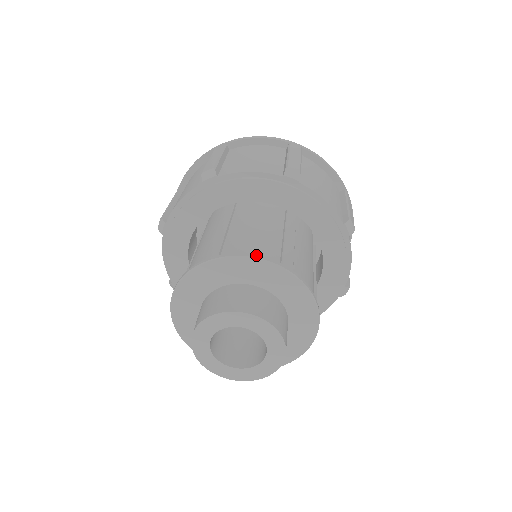
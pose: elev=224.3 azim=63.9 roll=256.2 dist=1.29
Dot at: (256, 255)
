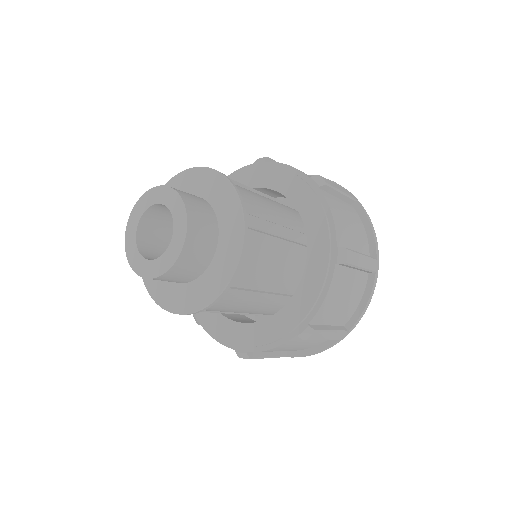
Dot at: (188, 171)
